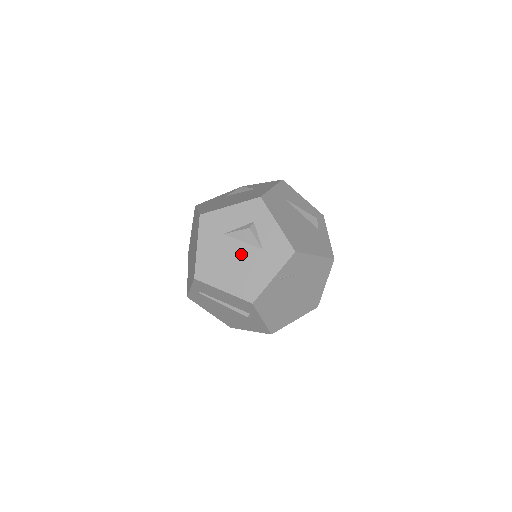
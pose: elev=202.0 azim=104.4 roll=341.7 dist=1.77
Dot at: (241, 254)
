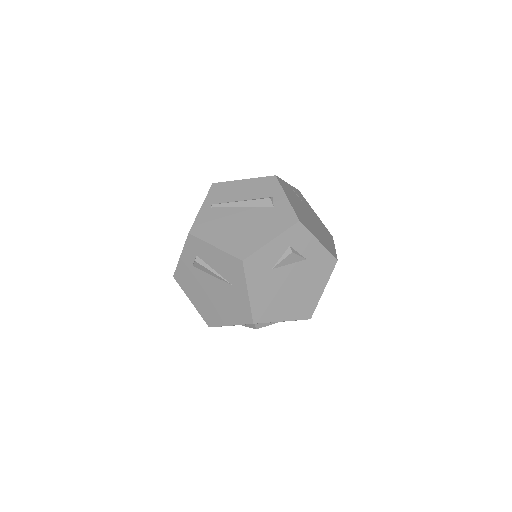
Dot at: occluded
